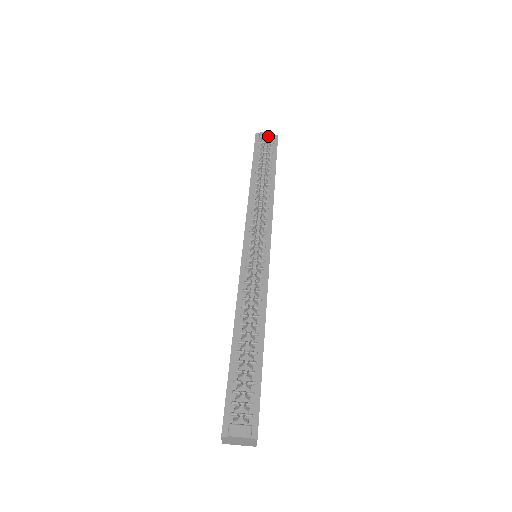
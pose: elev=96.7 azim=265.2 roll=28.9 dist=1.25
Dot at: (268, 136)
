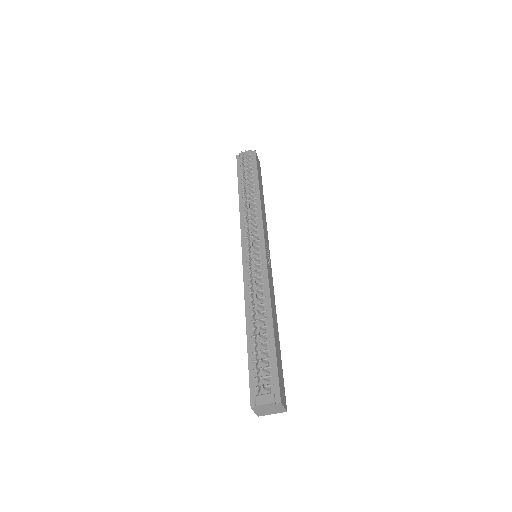
Dot at: (246, 154)
